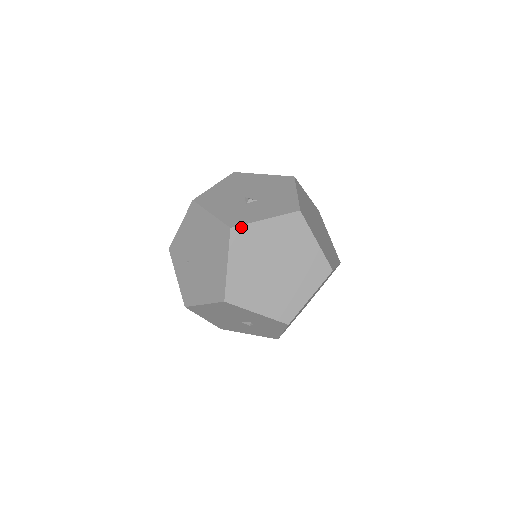
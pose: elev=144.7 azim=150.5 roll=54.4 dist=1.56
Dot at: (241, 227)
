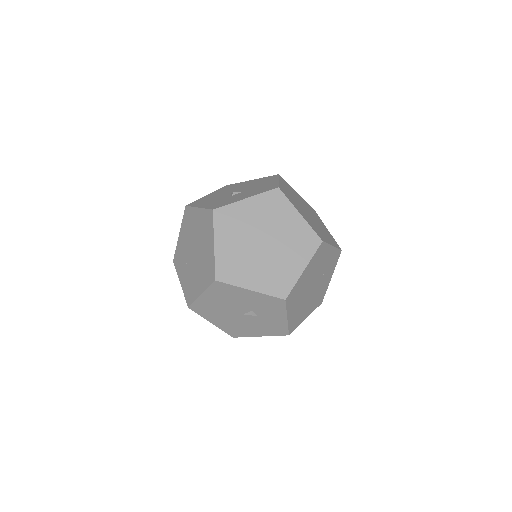
Dot at: (223, 208)
